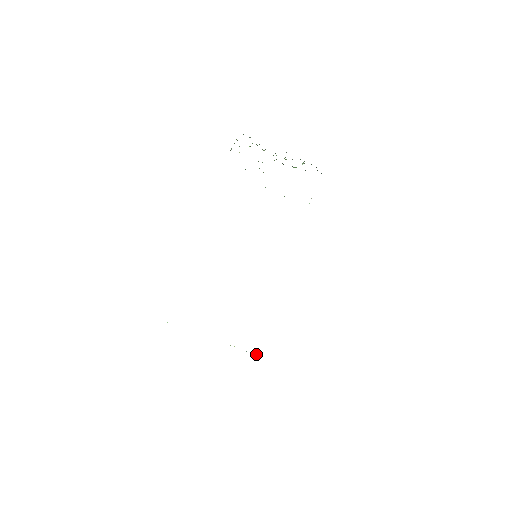
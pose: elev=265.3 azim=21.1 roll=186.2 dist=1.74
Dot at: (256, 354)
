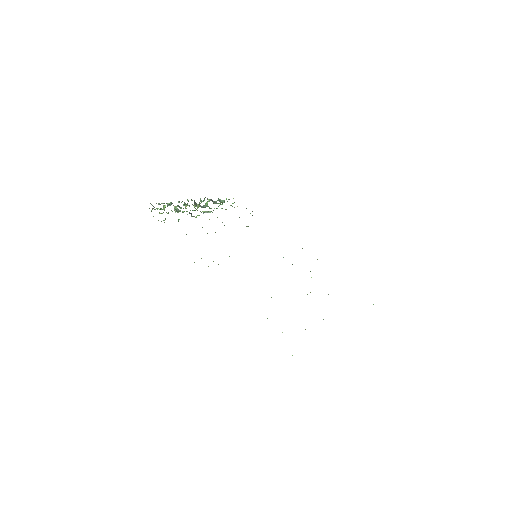
Dot at: occluded
